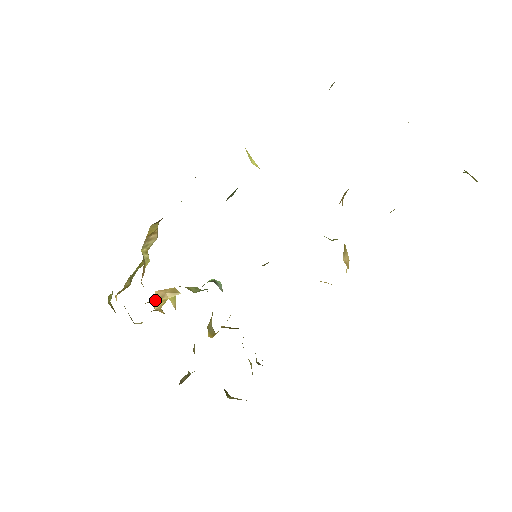
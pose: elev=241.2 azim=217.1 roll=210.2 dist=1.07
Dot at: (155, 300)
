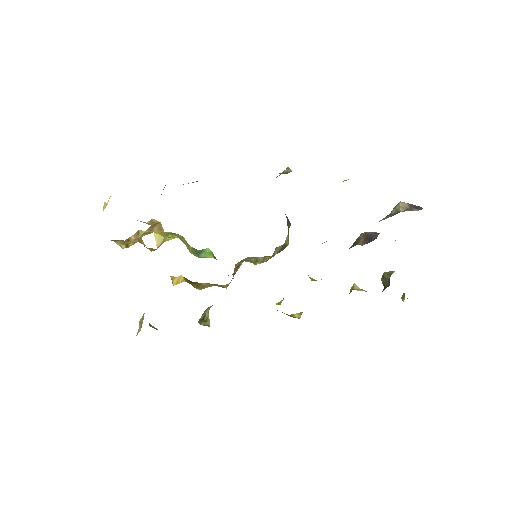
Dot at: (145, 232)
